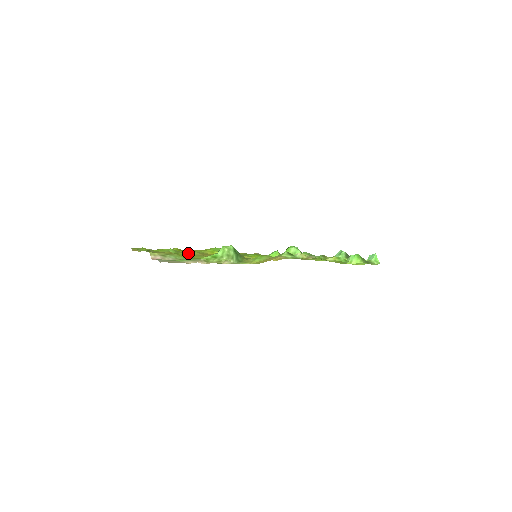
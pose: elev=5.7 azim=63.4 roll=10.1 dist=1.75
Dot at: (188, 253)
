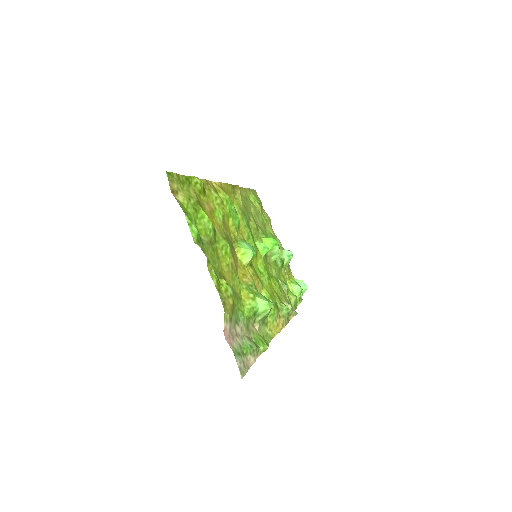
Dot at: (226, 254)
